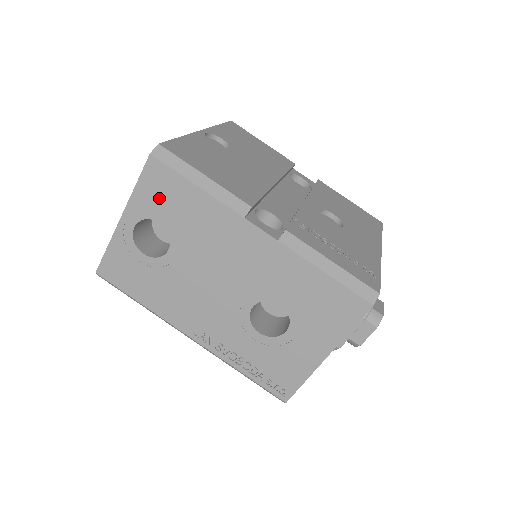
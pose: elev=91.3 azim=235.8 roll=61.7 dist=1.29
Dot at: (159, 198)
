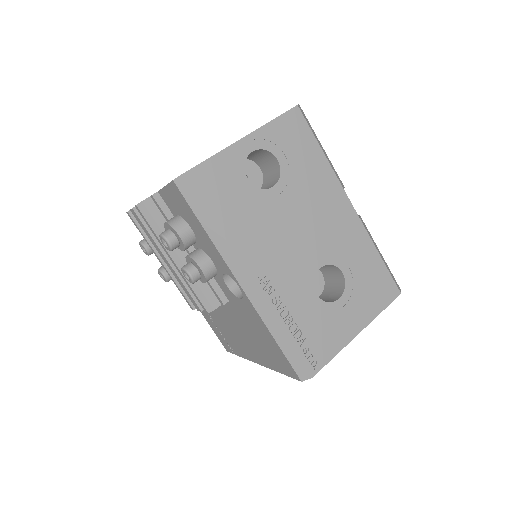
Dot at: (288, 140)
